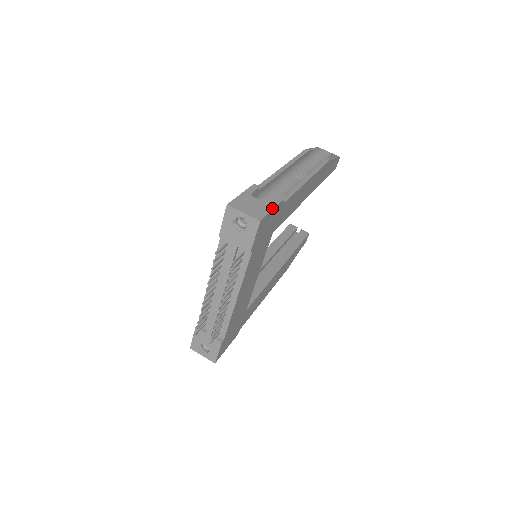
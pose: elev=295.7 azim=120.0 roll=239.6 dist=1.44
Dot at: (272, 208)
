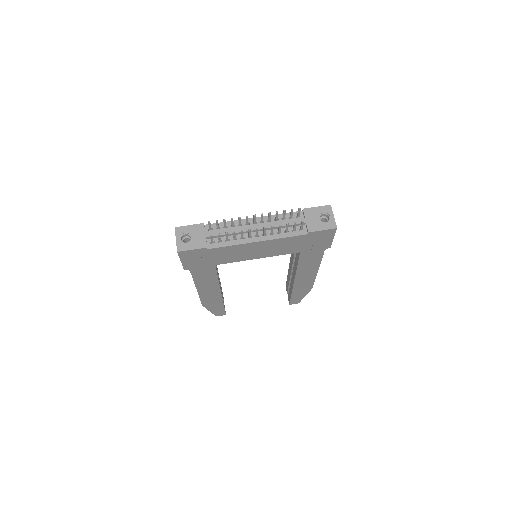
Dot at: occluded
